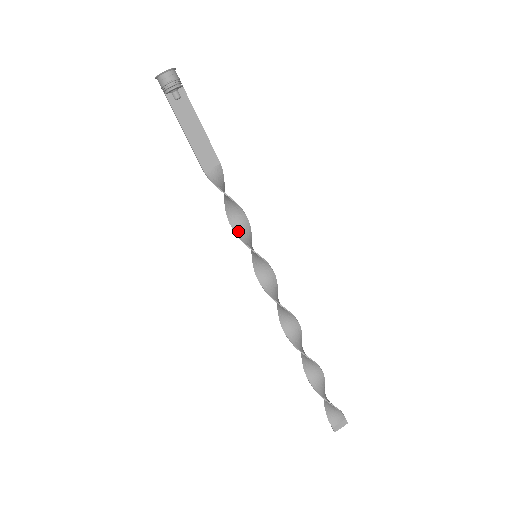
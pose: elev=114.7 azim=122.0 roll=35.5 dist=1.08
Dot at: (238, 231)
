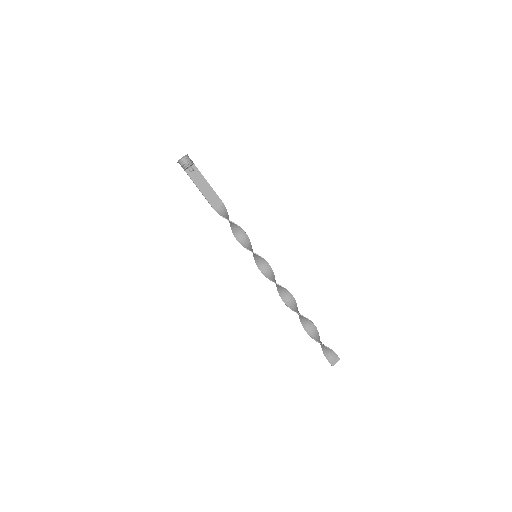
Dot at: (242, 242)
